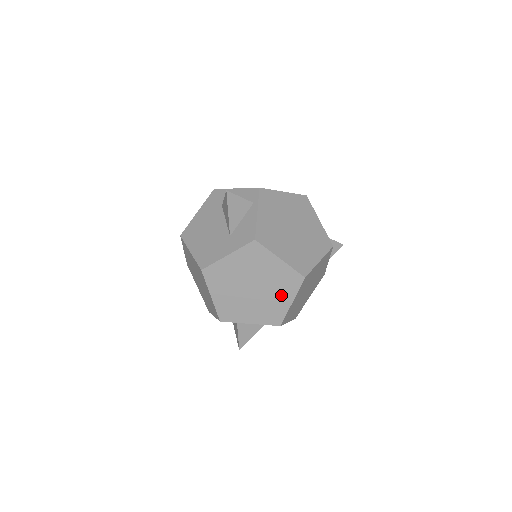
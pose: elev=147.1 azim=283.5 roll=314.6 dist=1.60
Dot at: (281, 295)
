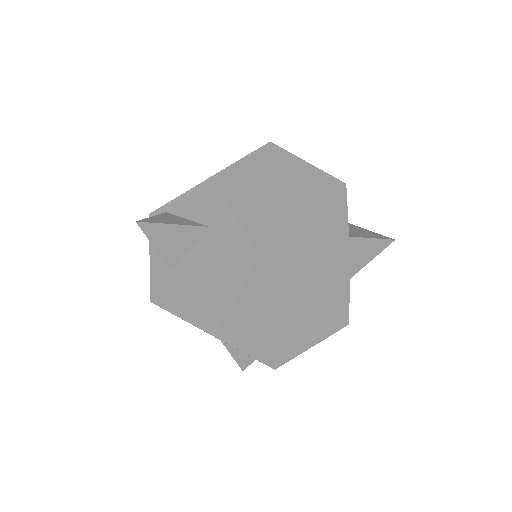
Dot at: occluded
